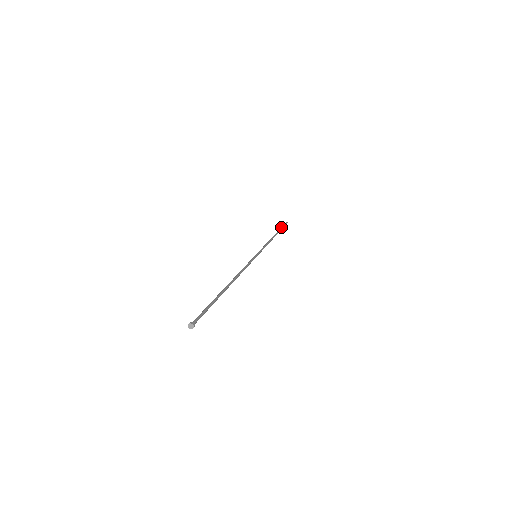
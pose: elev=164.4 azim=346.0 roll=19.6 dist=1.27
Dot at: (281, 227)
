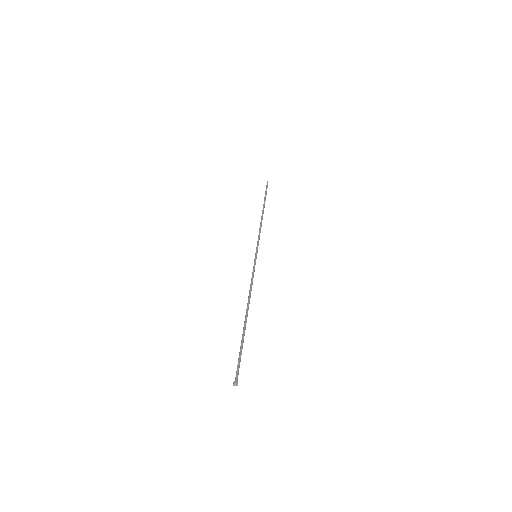
Dot at: occluded
